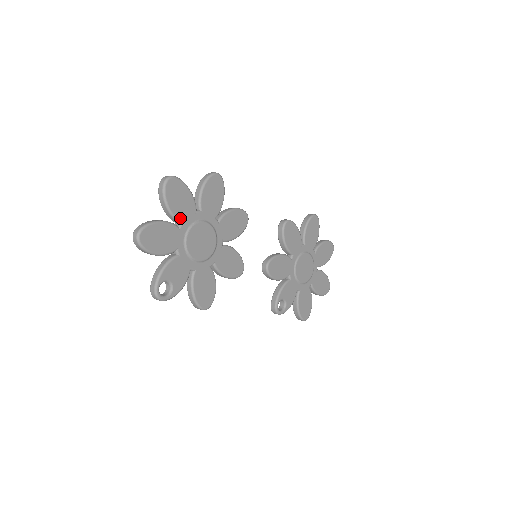
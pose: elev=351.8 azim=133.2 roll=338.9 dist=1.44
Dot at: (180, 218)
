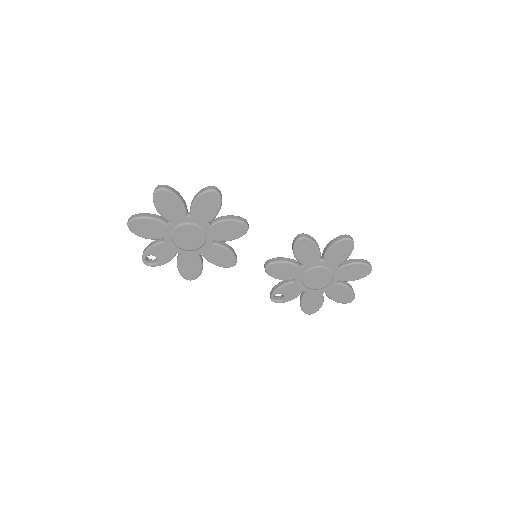
Dot at: (168, 218)
